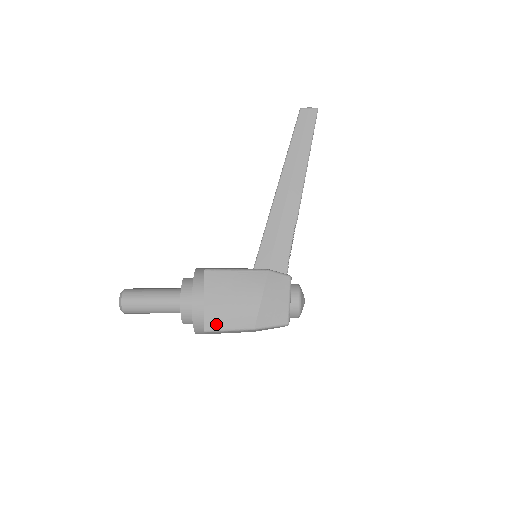
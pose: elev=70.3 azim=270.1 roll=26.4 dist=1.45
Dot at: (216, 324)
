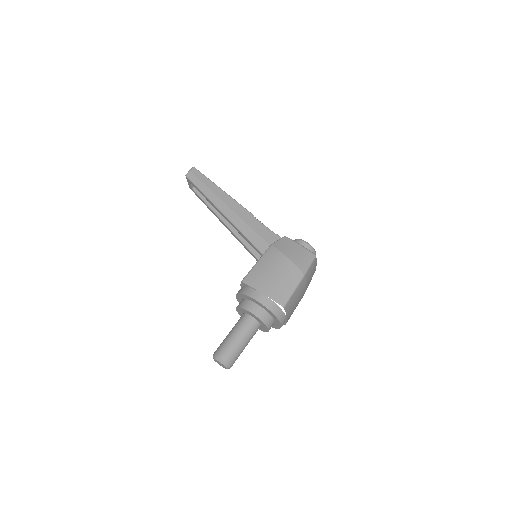
Dot at: (284, 296)
